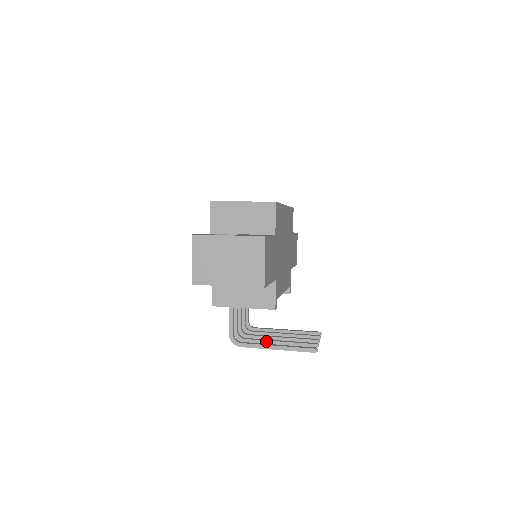
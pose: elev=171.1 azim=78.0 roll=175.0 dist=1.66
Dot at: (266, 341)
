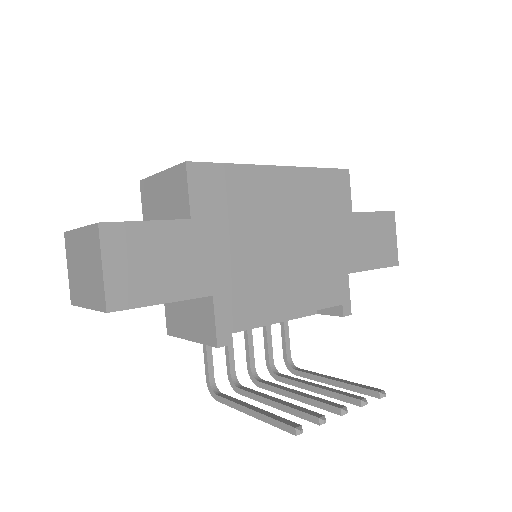
Dot at: (259, 396)
